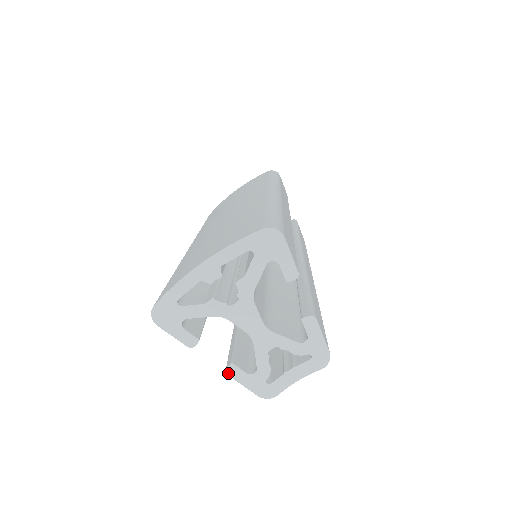
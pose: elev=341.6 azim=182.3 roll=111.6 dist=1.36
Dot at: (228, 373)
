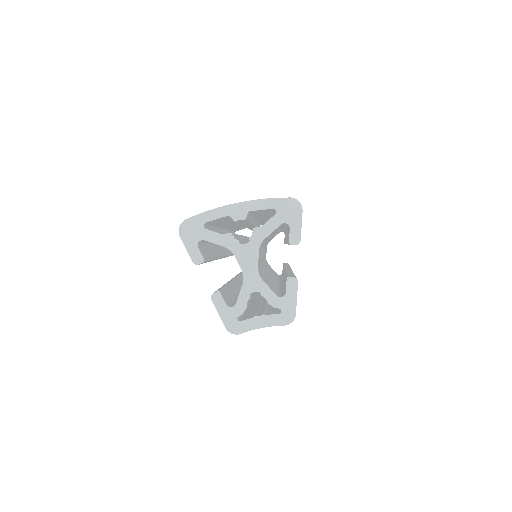
Dot at: (212, 298)
